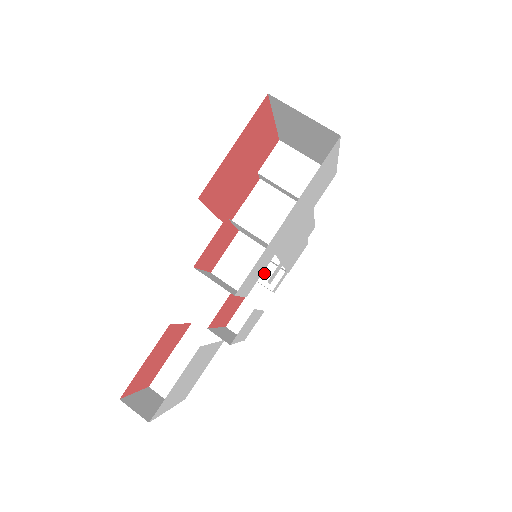
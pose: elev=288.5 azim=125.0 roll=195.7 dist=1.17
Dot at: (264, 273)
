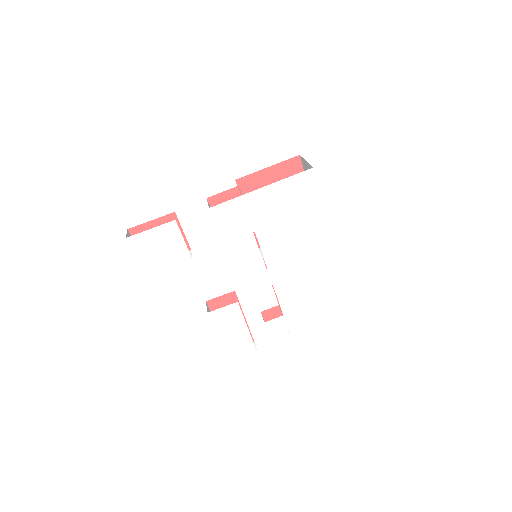
Dot at: occluded
